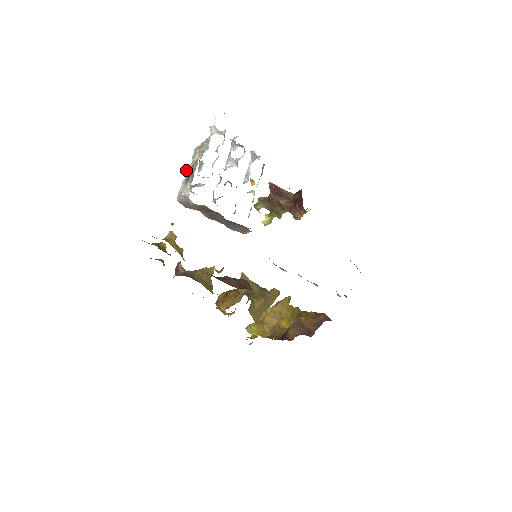
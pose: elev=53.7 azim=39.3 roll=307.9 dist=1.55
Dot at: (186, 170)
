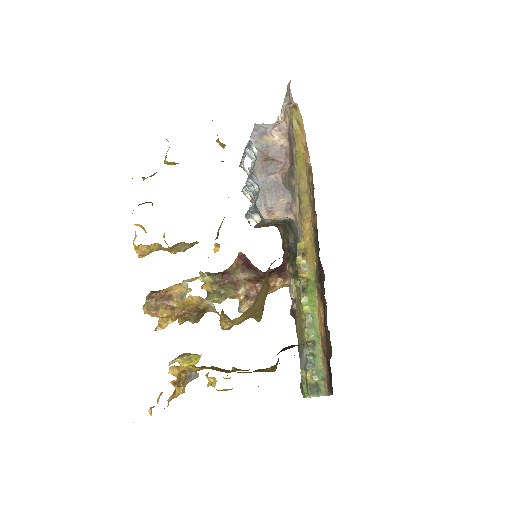
Dot at: occluded
